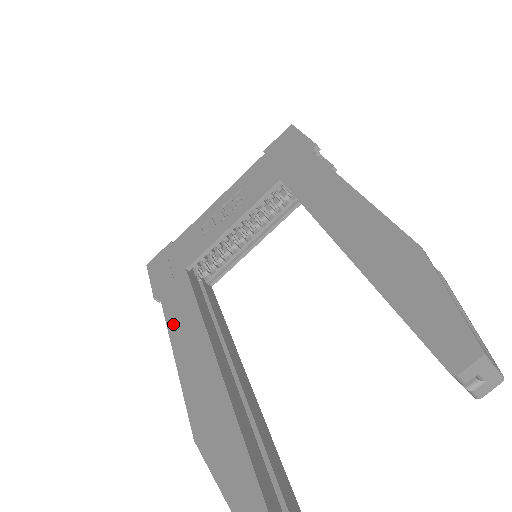
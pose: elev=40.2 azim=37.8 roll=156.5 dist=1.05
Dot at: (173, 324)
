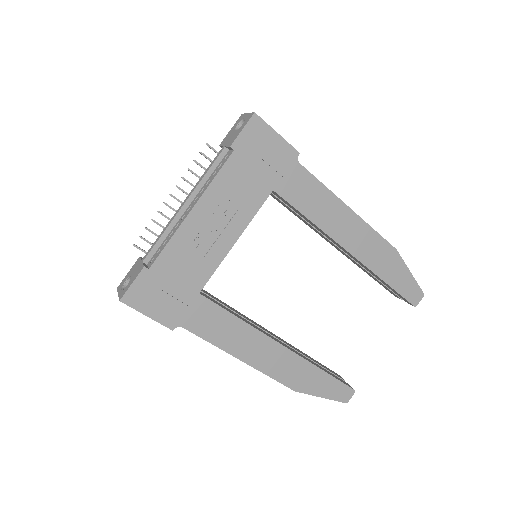
Dot at: (222, 342)
